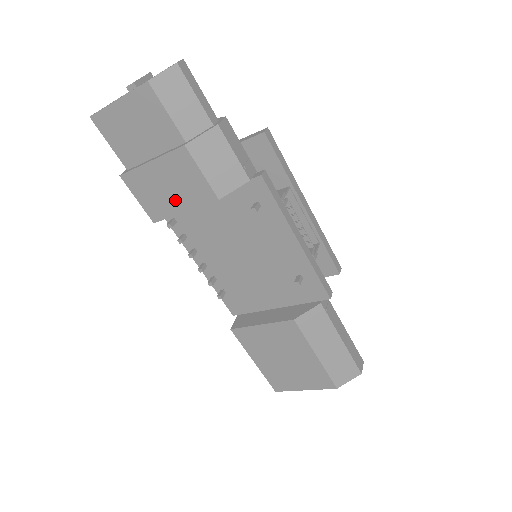
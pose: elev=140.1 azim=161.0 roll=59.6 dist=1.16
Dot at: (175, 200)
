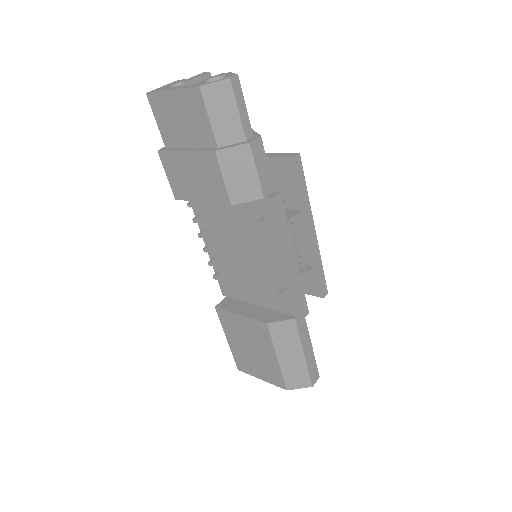
Dot at: (196, 190)
